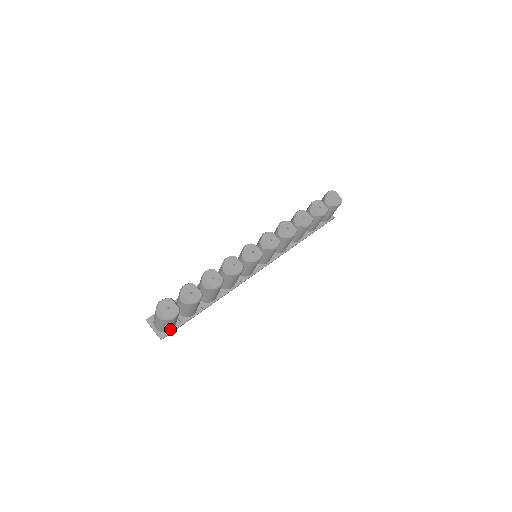
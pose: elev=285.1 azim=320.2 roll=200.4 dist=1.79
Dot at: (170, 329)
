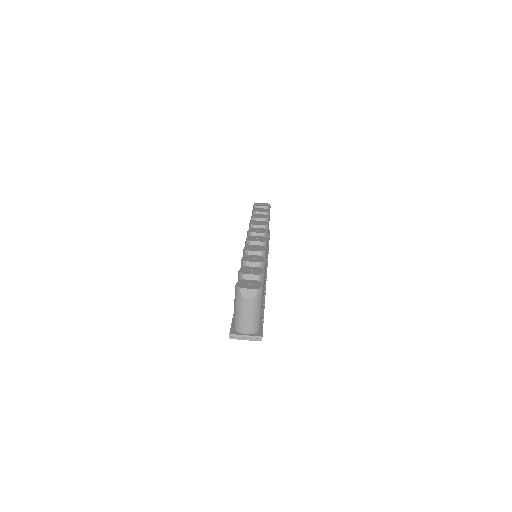
Dot at: (260, 323)
